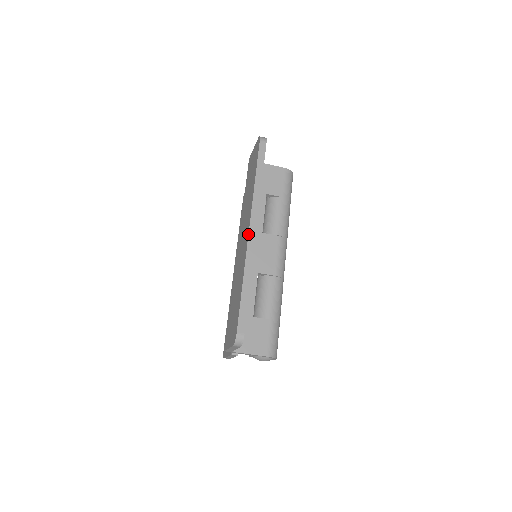
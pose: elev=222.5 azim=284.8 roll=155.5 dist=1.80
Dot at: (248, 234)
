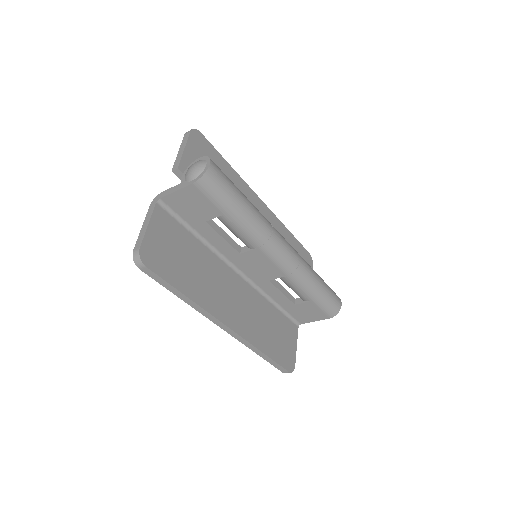
Dot at: occluded
